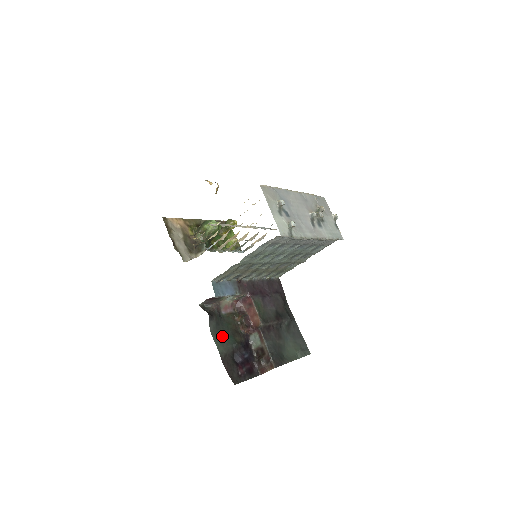
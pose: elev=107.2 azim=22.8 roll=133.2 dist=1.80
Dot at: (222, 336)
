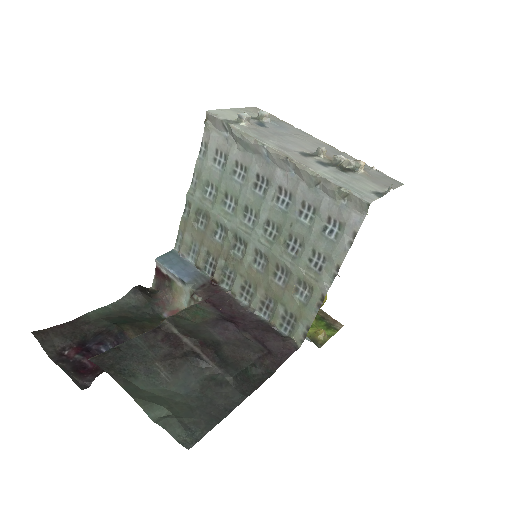
Dot at: (120, 316)
